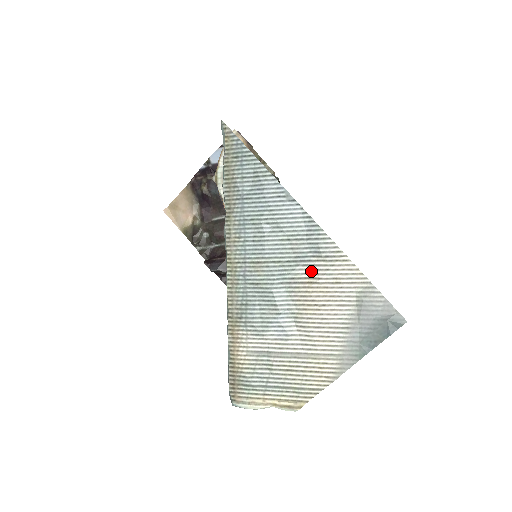
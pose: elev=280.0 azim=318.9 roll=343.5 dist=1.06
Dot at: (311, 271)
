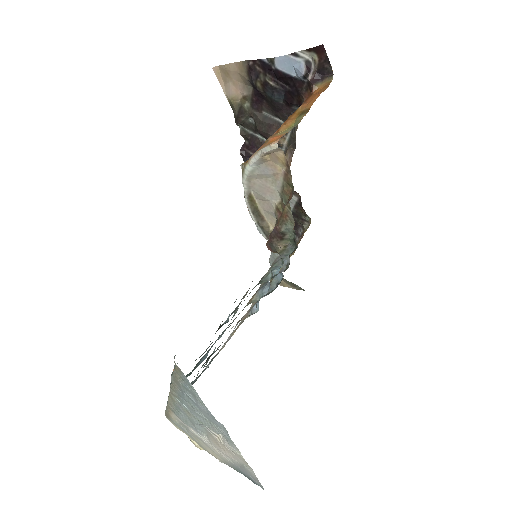
Dot at: (222, 436)
